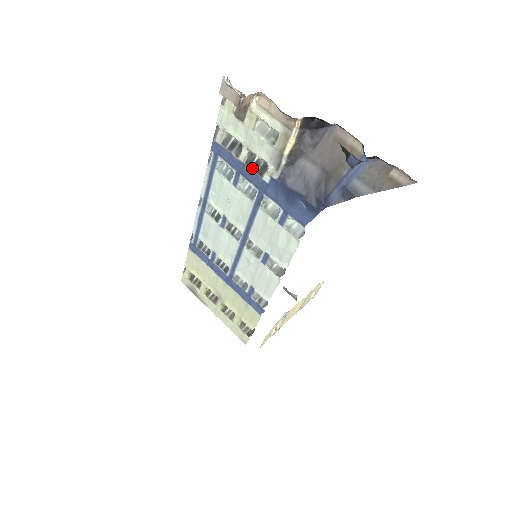
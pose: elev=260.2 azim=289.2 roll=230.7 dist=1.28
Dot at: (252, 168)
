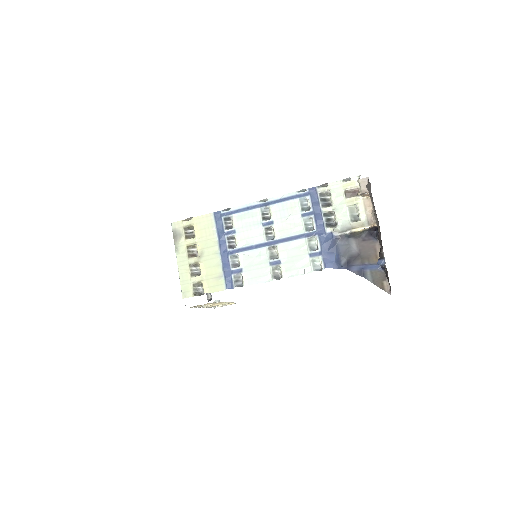
Dot at: (325, 219)
